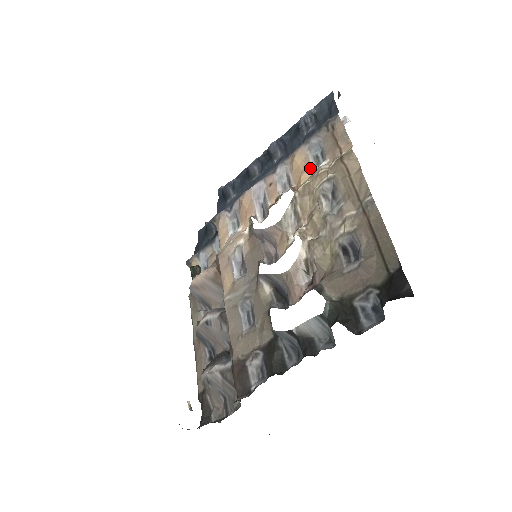
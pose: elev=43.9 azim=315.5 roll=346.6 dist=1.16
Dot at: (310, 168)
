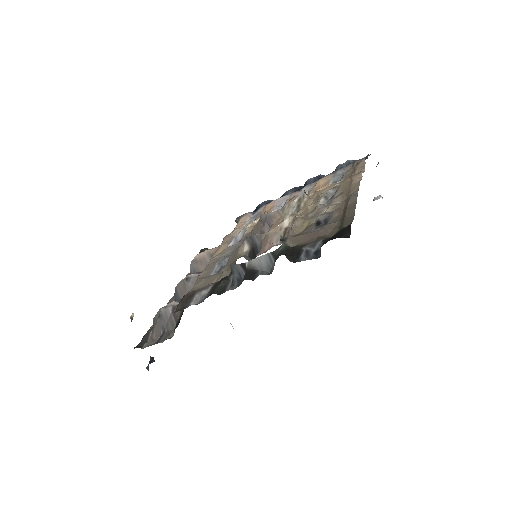
Dot at: (327, 186)
